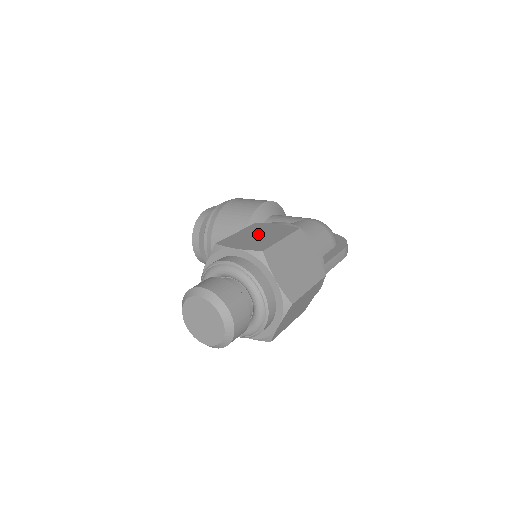
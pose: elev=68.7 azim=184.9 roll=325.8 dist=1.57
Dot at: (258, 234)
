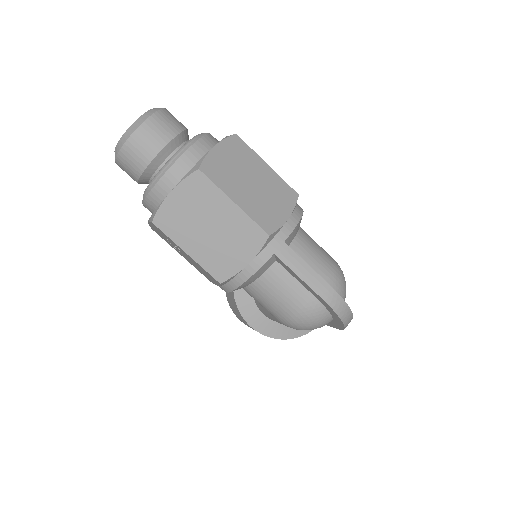
Dot at: occluded
